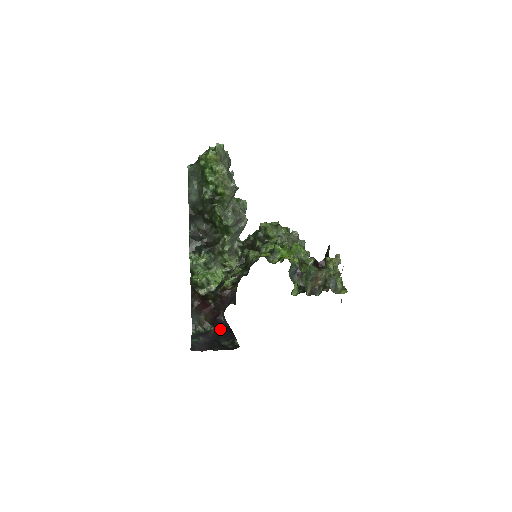
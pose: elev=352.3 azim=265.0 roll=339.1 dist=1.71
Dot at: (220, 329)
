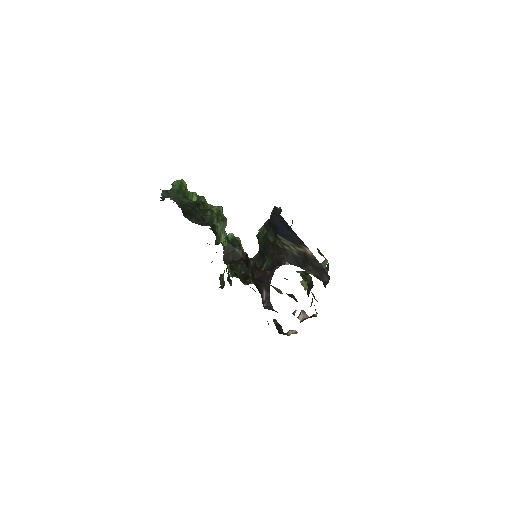
Dot at: occluded
